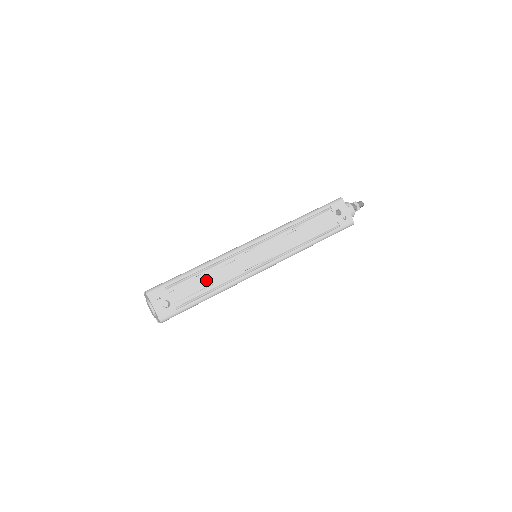
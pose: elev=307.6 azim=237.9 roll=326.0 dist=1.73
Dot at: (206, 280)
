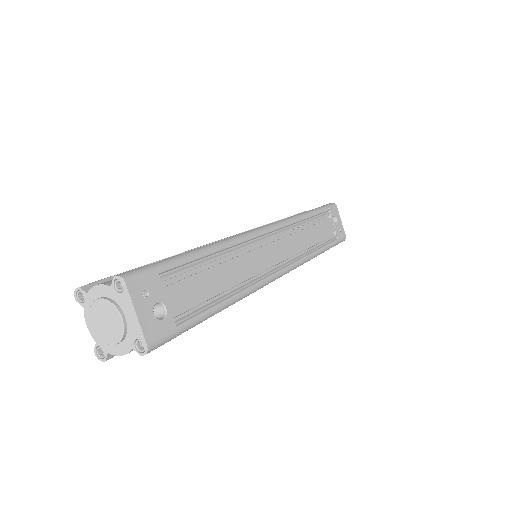
Dot at: (218, 275)
